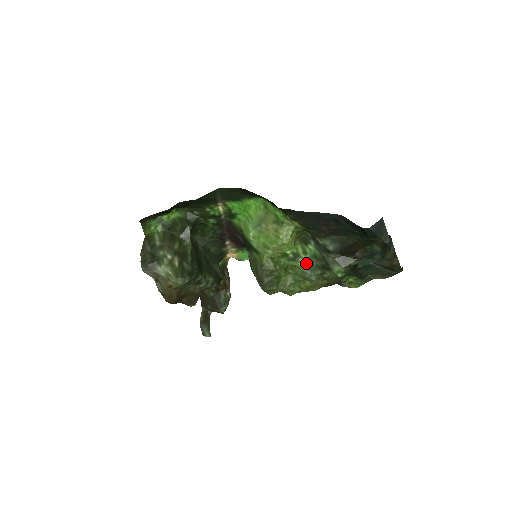
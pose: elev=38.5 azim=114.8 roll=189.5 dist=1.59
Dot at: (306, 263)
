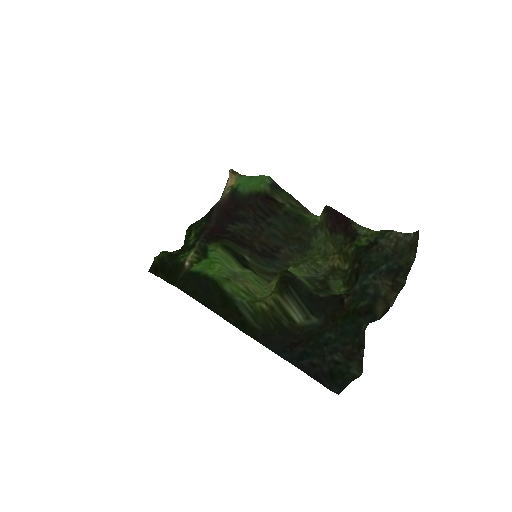
Dot at: (304, 278)
